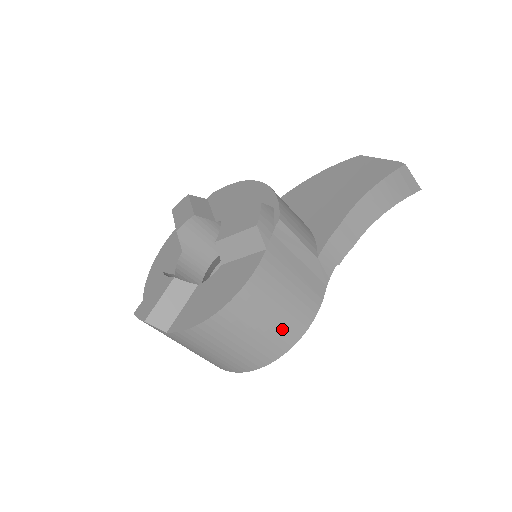
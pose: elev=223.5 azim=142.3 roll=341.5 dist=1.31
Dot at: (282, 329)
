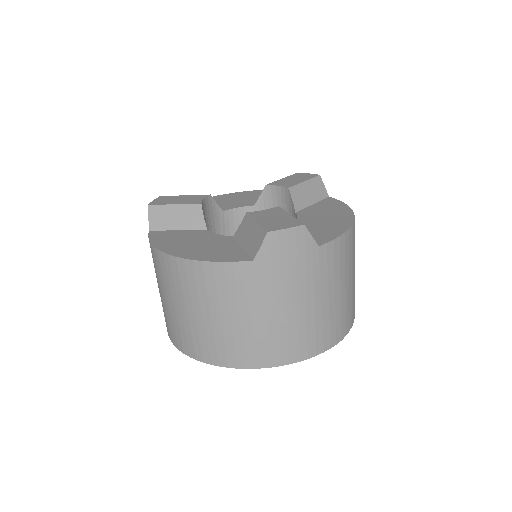
Dot at: occluded
